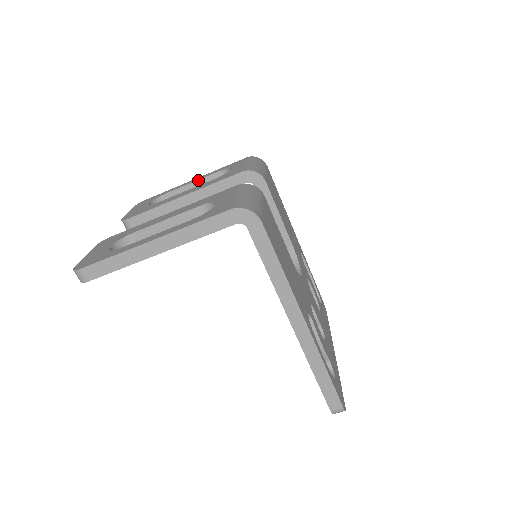
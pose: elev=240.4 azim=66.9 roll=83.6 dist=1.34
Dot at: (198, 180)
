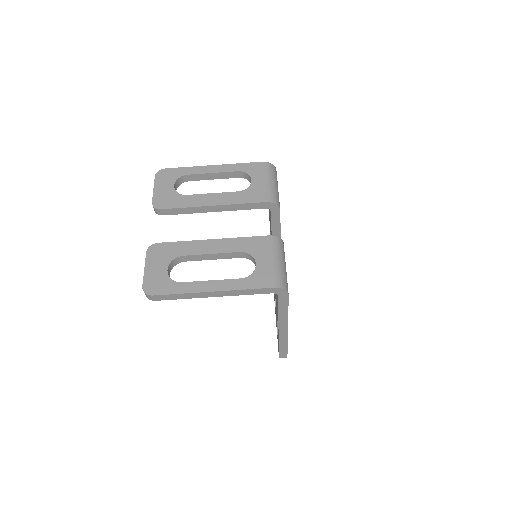
Dot at: (218, 173)
